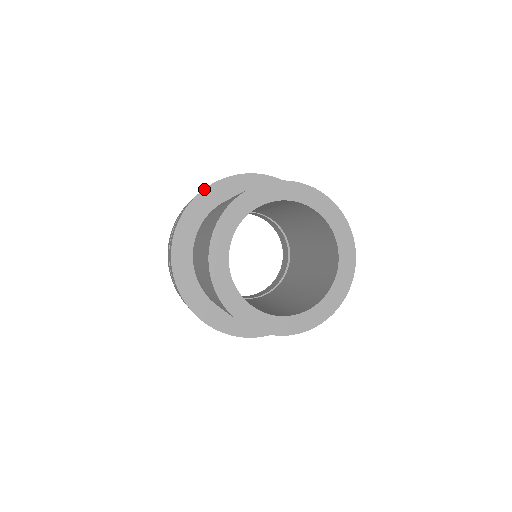
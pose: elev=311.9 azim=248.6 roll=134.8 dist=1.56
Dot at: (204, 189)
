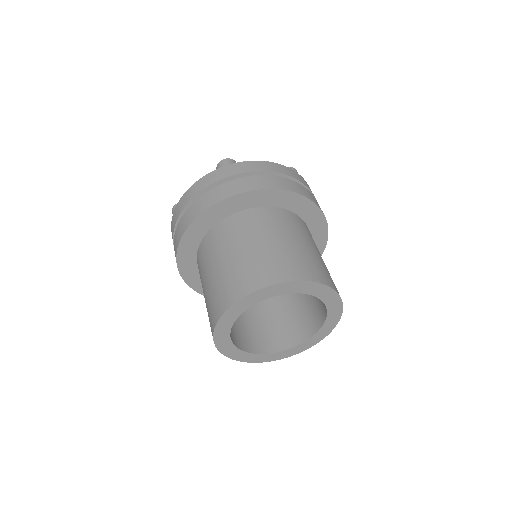
Dot at: (206, 210)
